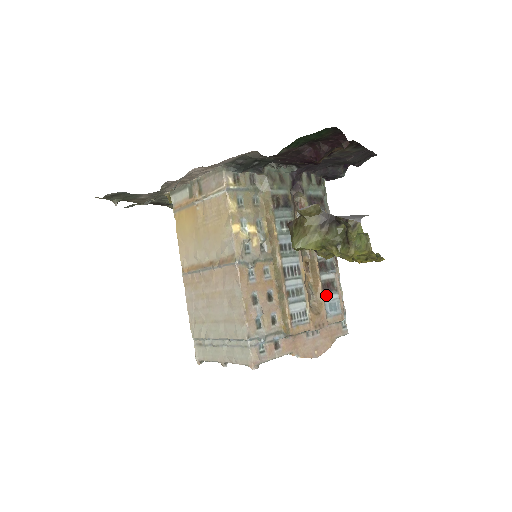
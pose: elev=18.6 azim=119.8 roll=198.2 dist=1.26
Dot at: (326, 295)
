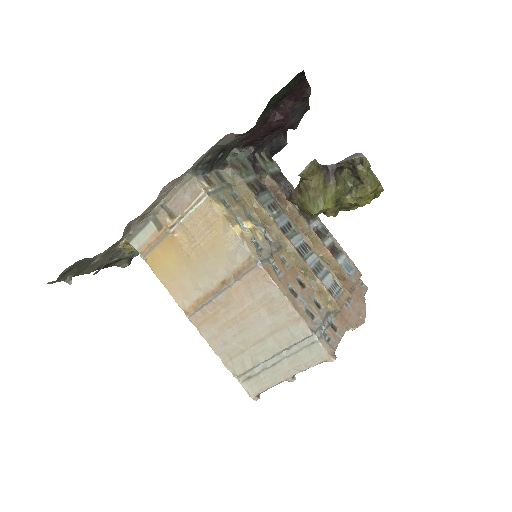
Dot at: (337, 259)
